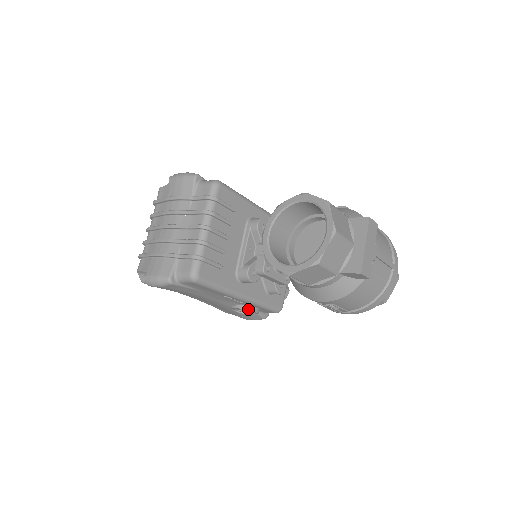
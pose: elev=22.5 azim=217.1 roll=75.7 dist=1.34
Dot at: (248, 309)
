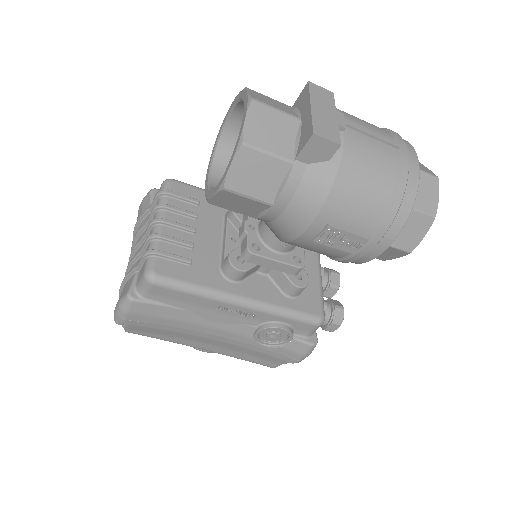
Dot at: (269, 326)
